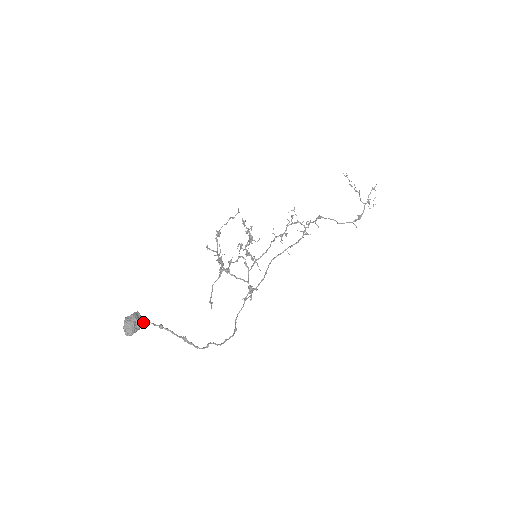
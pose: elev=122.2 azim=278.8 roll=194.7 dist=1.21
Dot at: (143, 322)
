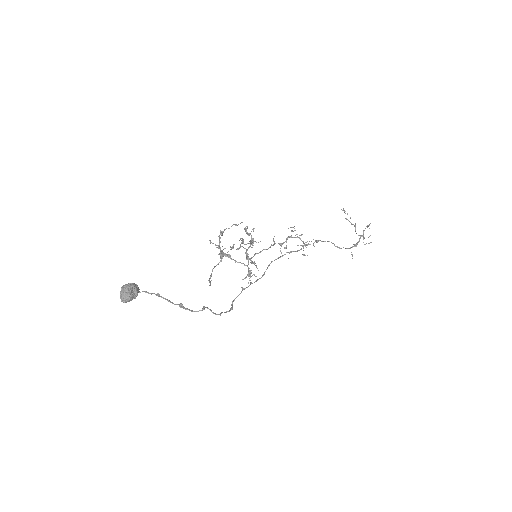
Dot at: (140, 292)
